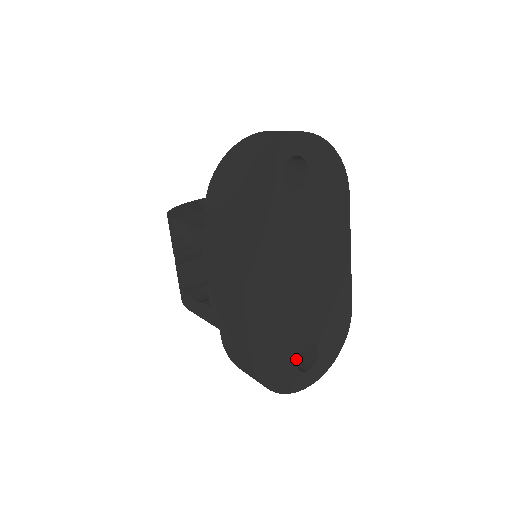
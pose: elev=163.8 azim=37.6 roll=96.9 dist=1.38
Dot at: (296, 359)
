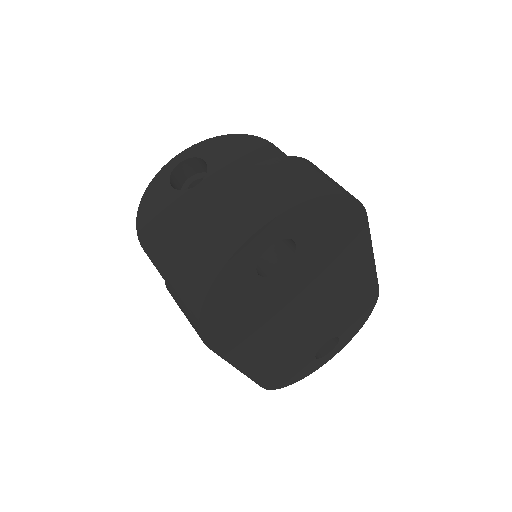
Dot at: (314, 356)
